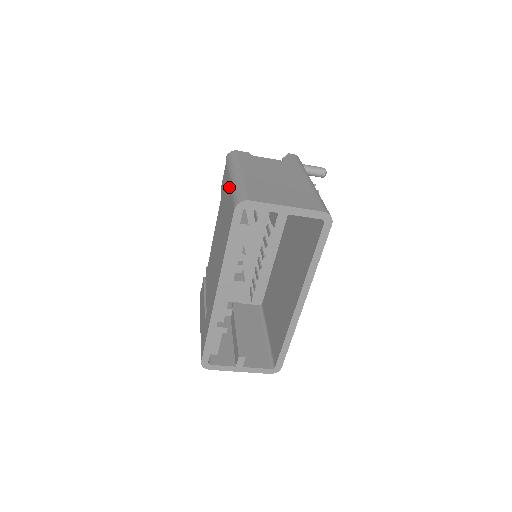
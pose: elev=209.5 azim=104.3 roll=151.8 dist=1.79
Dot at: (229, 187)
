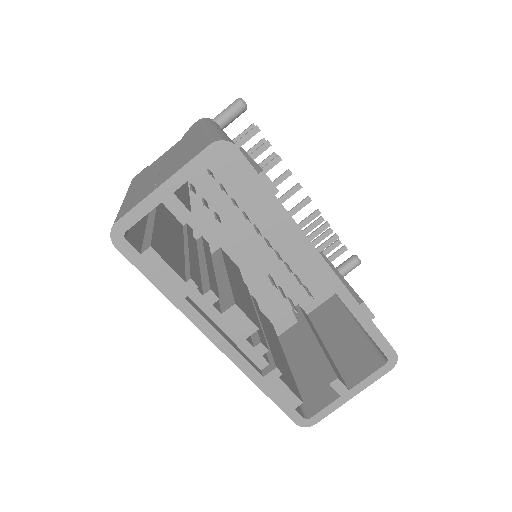
Dot at: occluded
